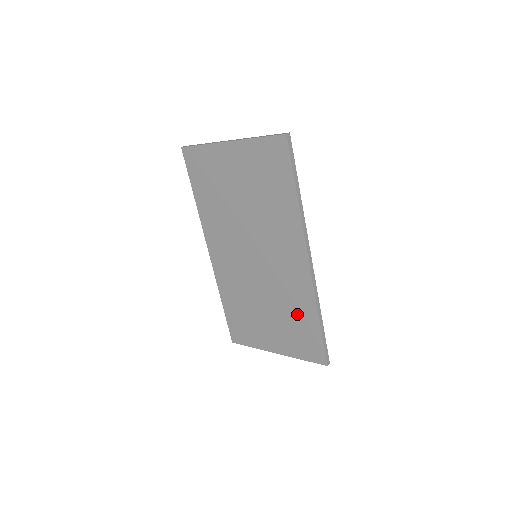
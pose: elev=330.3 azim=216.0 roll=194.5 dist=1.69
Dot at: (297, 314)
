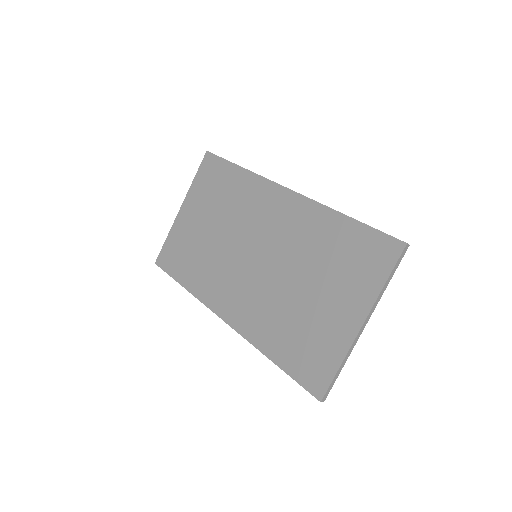
Dot at: (327, 243)
